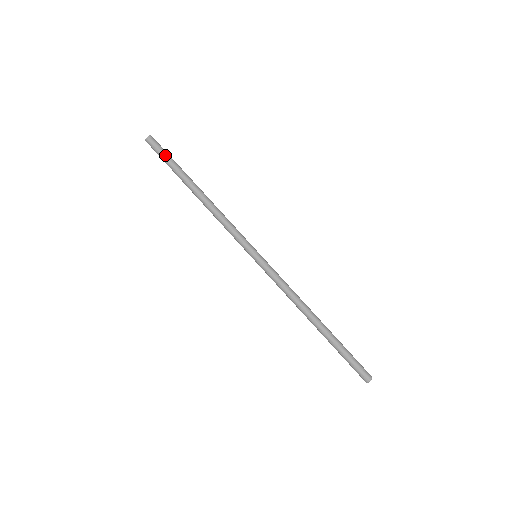
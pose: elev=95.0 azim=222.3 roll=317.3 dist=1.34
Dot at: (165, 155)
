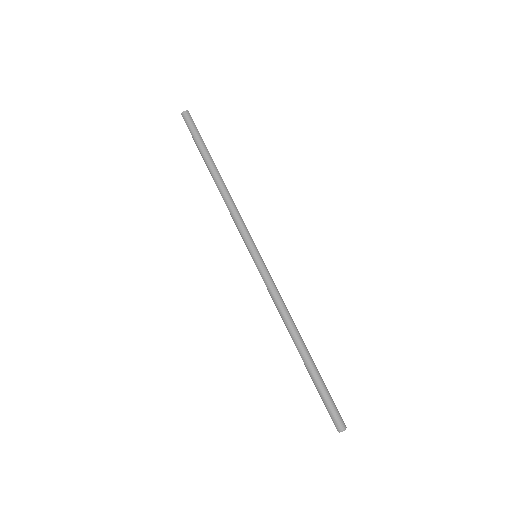
Dot at: (197, 132)
